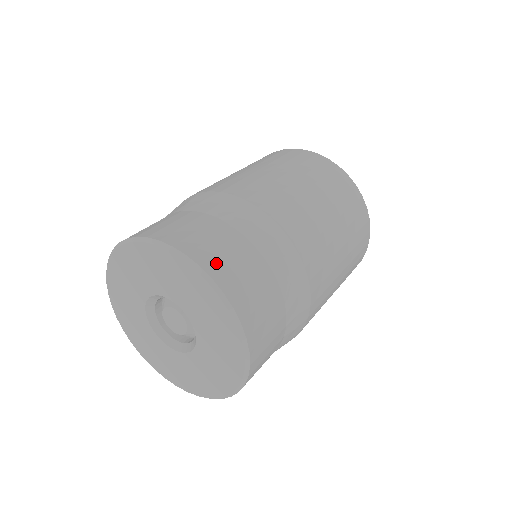
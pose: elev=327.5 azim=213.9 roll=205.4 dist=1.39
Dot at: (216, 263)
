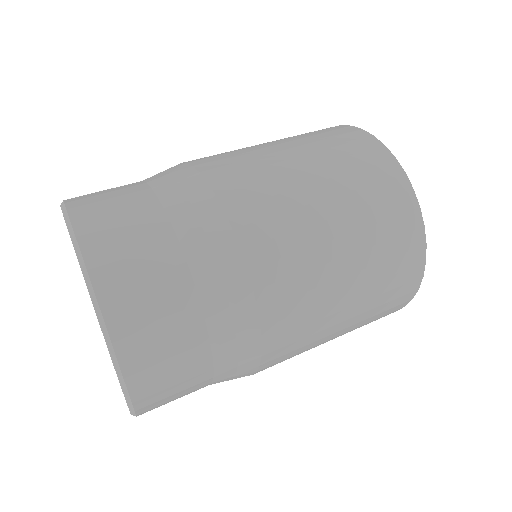
Dot at: (128, 316)
